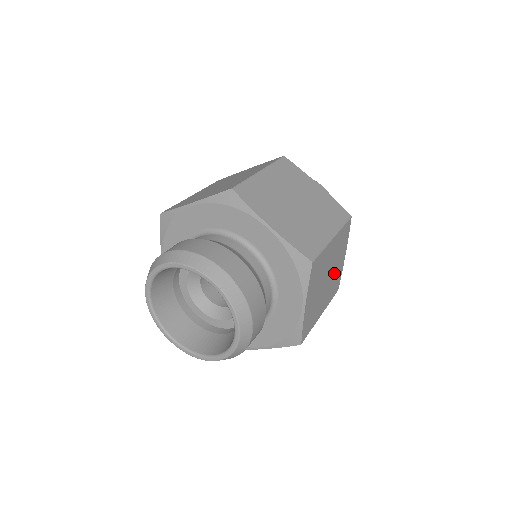
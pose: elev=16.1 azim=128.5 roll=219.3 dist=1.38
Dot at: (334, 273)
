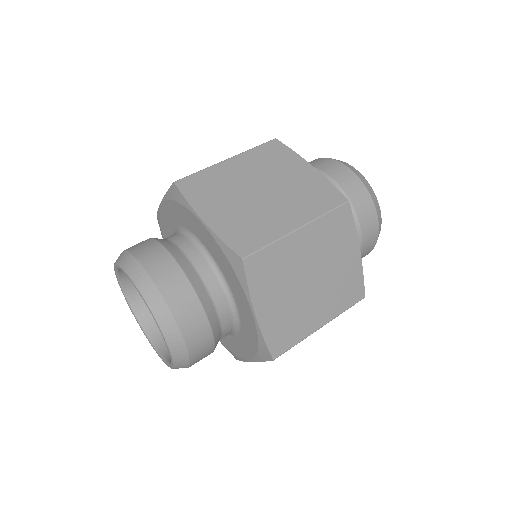
Dot at: (334, 274)
